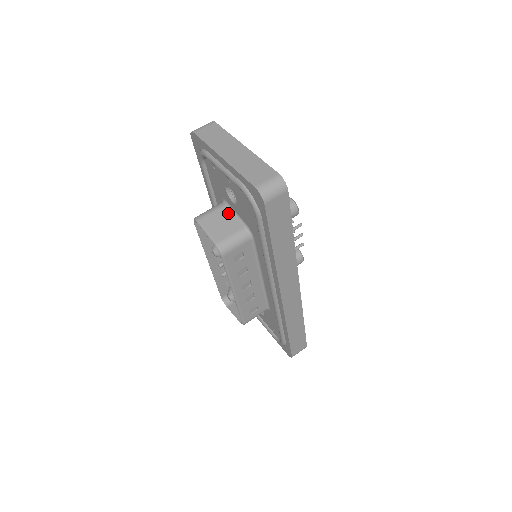
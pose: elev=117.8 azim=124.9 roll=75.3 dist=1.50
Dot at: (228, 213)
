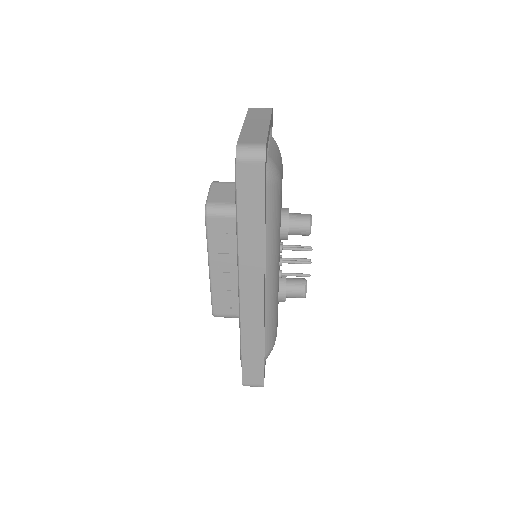
Dot at: occluded
